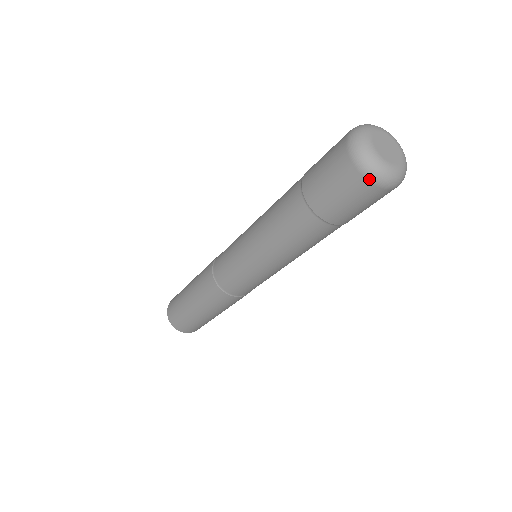
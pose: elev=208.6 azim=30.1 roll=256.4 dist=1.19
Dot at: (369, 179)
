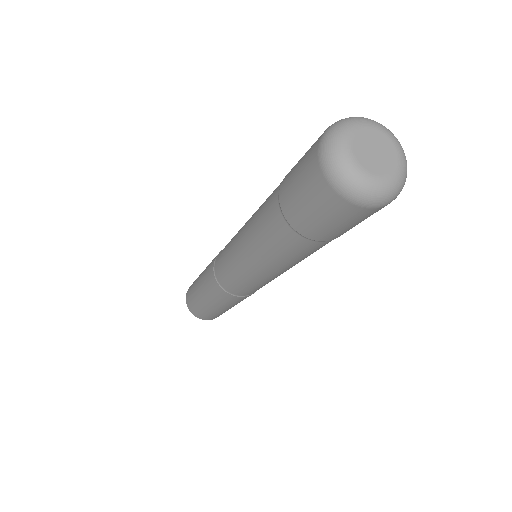
Dot at: (332, 185)
